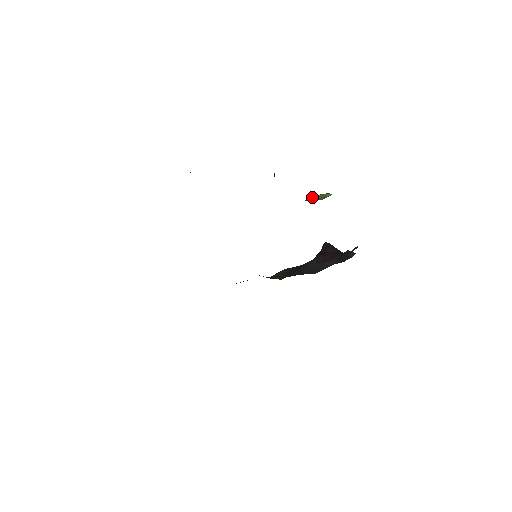
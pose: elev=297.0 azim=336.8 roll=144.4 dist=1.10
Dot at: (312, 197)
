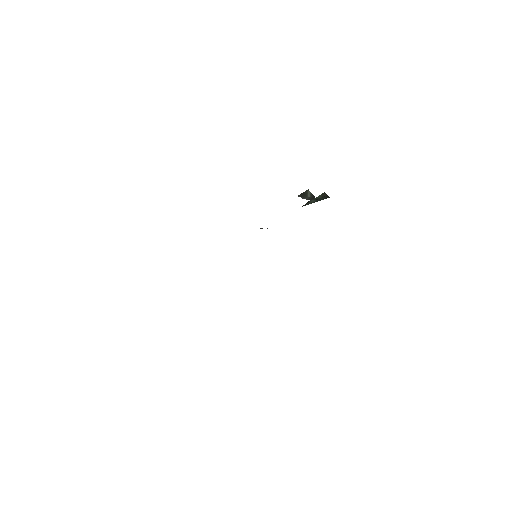
Dot at: occluded
